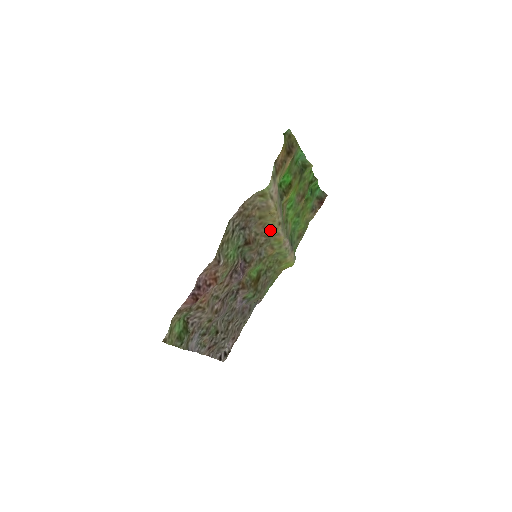
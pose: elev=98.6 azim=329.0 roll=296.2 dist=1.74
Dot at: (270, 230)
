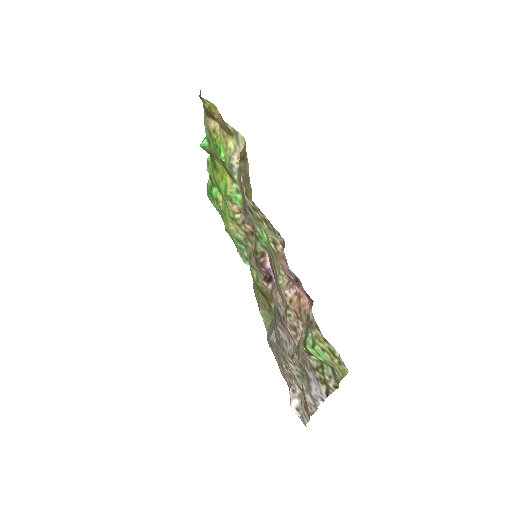
Dot at: occluded
